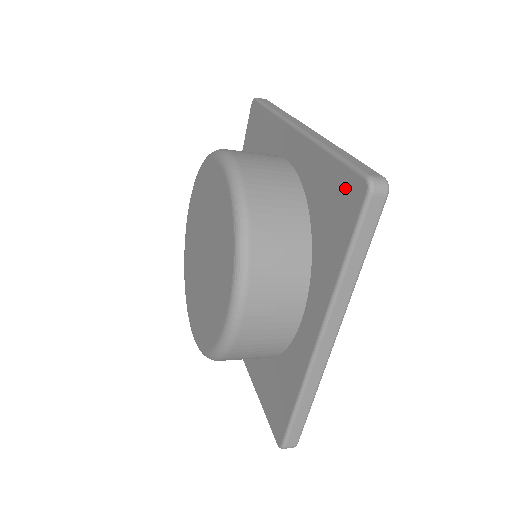
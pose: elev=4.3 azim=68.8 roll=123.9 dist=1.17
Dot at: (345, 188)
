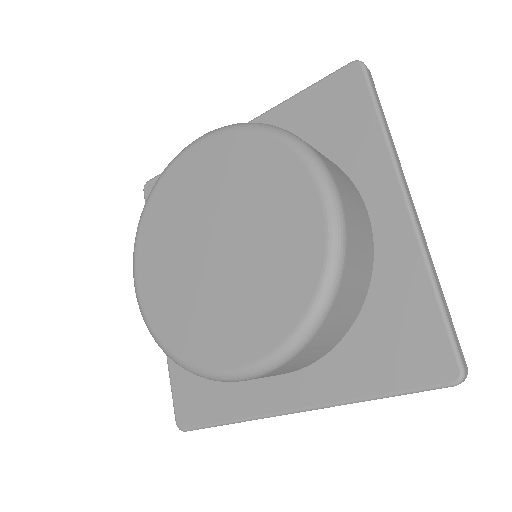
Dot at: (430, 347)
